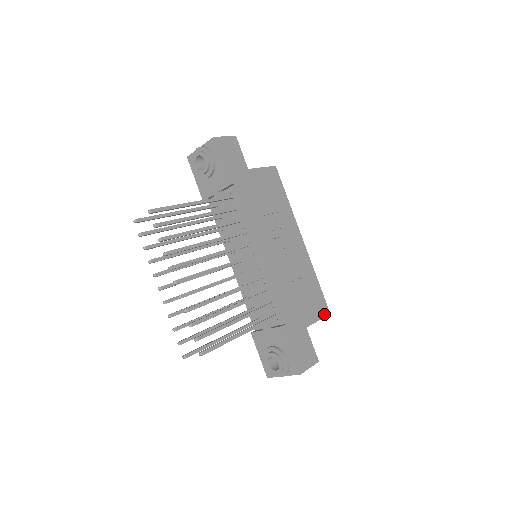
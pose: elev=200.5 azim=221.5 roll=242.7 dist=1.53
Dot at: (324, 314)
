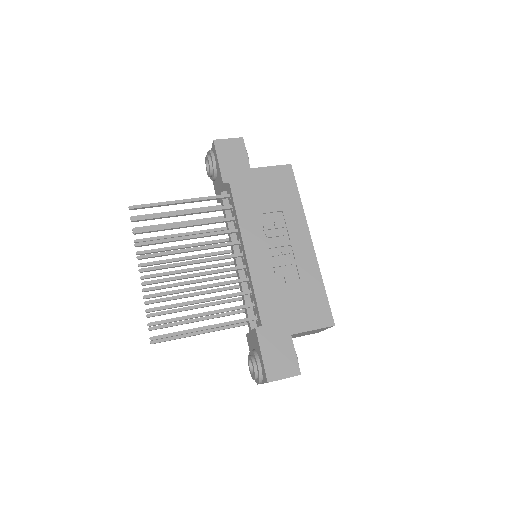
Dot at: (324, 324)
